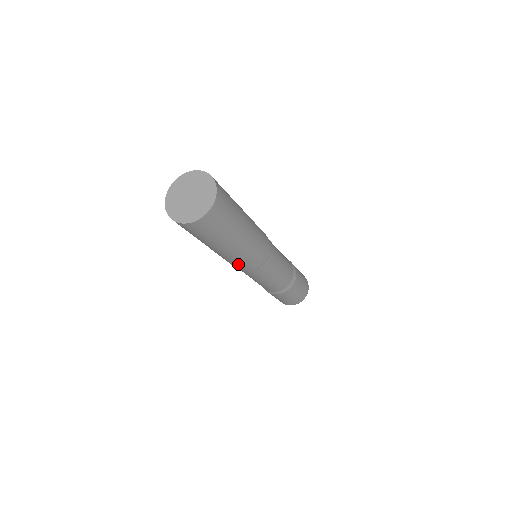
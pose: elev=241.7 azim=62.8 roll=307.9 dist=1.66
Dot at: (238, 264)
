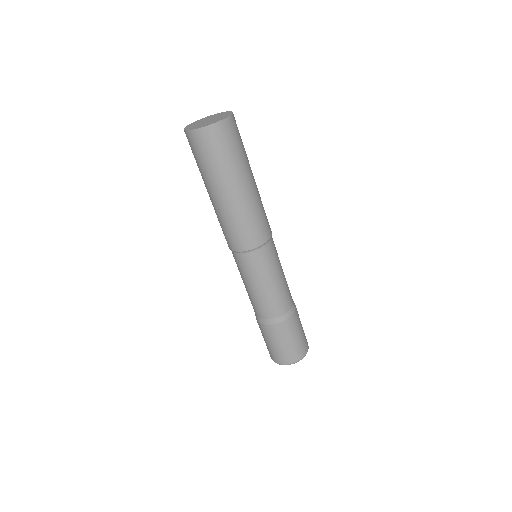
Dot at: (240, 231)
